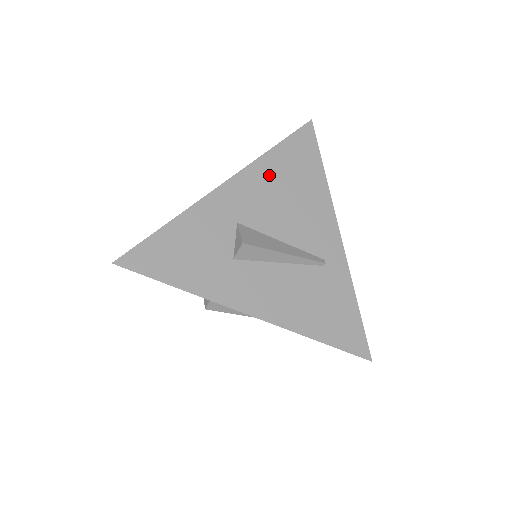
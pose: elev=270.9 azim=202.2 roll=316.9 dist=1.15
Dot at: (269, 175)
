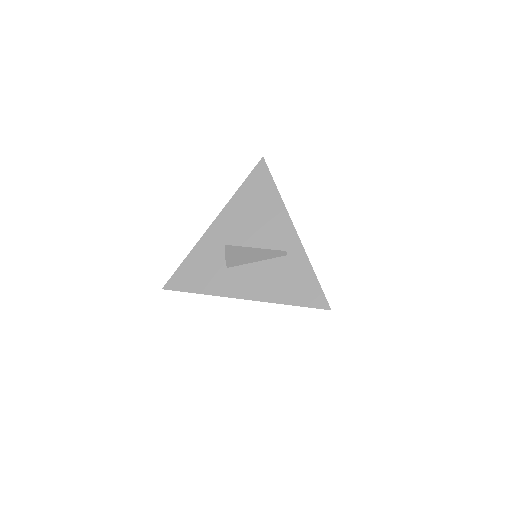
Dot at: (240, 207)
